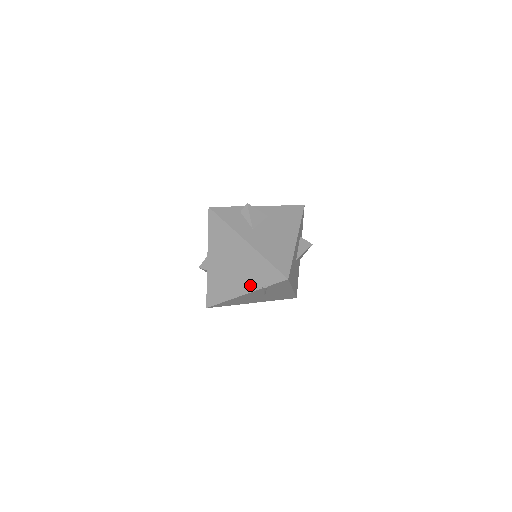
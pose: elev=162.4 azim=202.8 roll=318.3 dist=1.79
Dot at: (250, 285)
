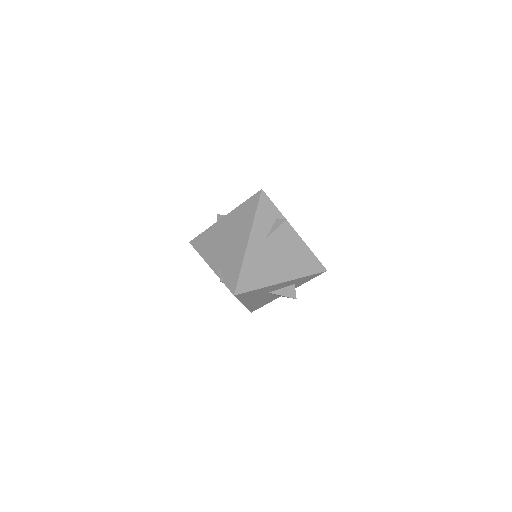
Dot at: (218, 266)
